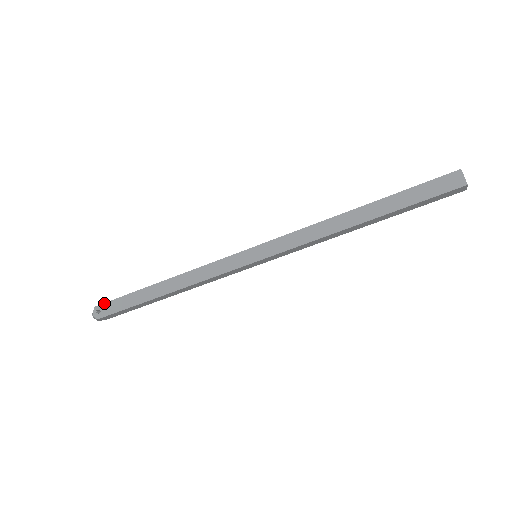
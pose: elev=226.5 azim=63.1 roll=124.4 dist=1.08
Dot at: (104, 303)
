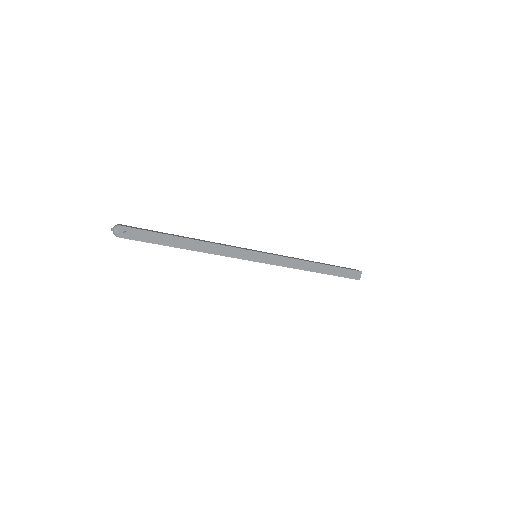
Dot at: (133, 228)
